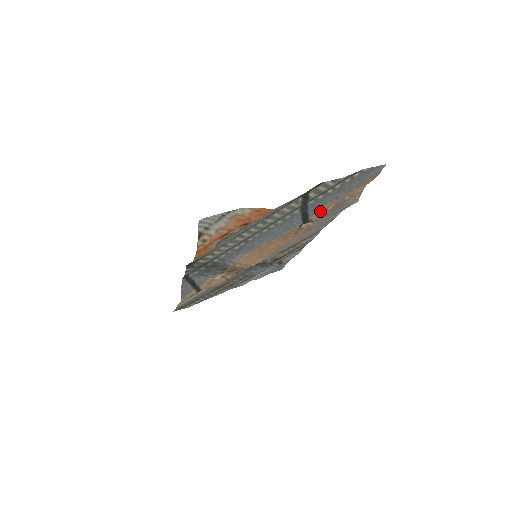
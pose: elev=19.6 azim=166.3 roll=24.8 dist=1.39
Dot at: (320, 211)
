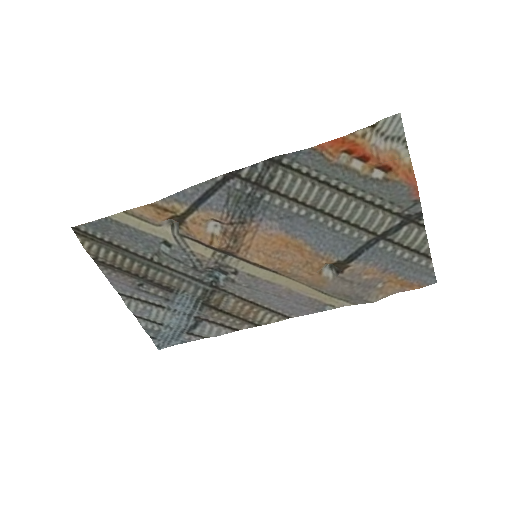
Dot at: (361, 268)
